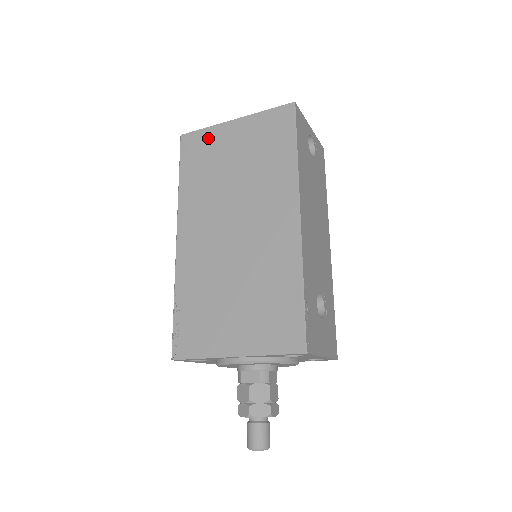
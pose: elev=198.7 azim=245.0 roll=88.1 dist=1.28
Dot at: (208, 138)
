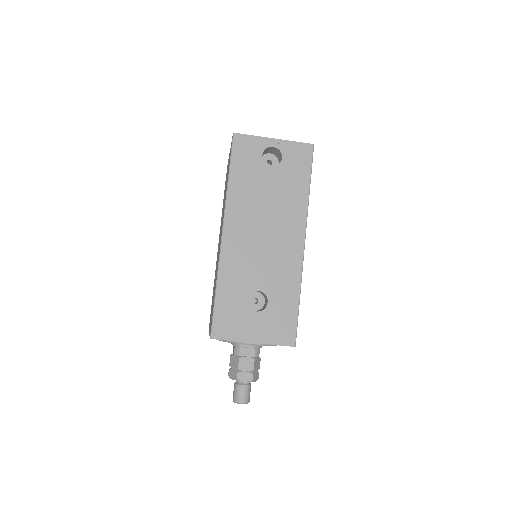
Dot at: (227, 168)
